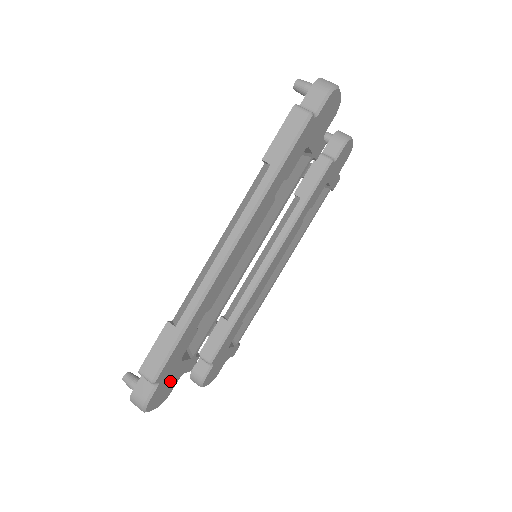
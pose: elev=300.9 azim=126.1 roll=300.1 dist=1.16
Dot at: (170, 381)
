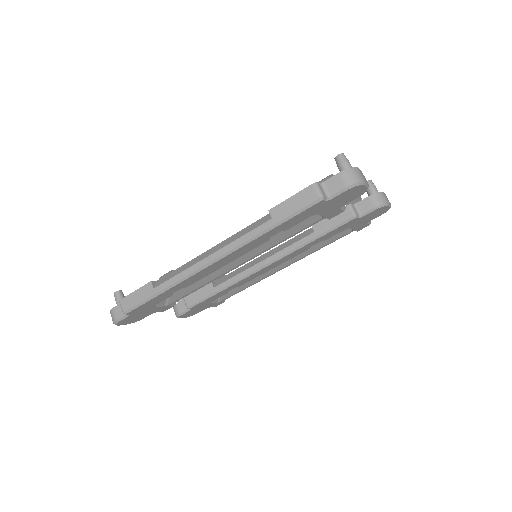
Dot at: (142, 314)
